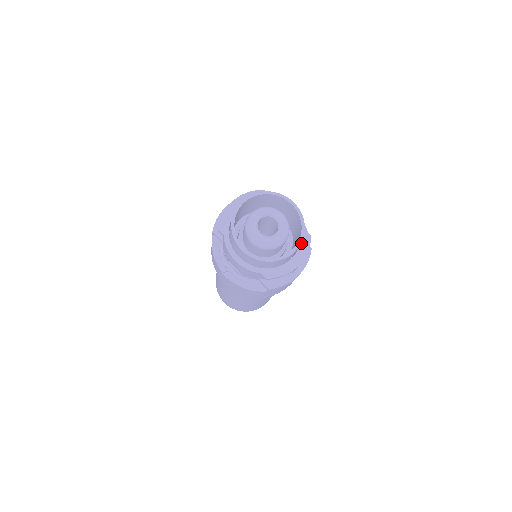
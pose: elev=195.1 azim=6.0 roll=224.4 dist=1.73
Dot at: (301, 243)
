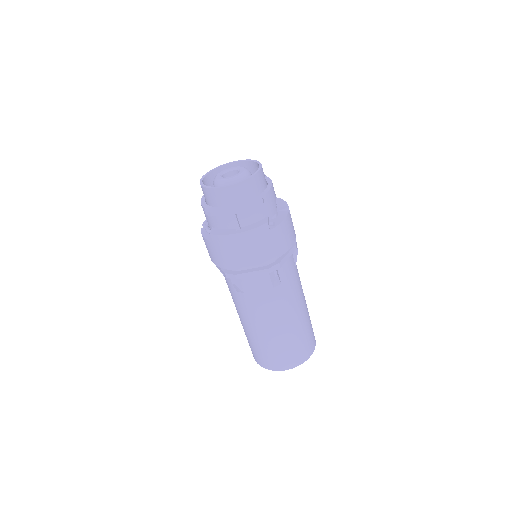
Dot at: (251, 200)
